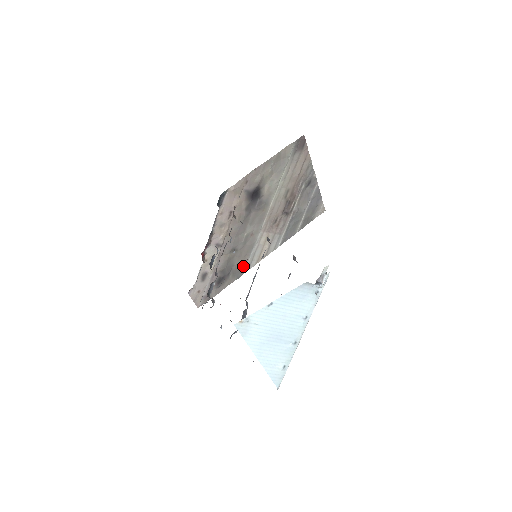
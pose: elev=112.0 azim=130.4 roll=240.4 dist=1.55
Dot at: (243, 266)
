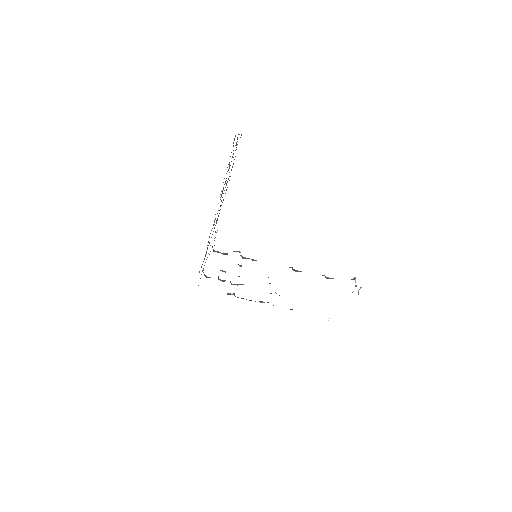
Dot at: (209, 236)
